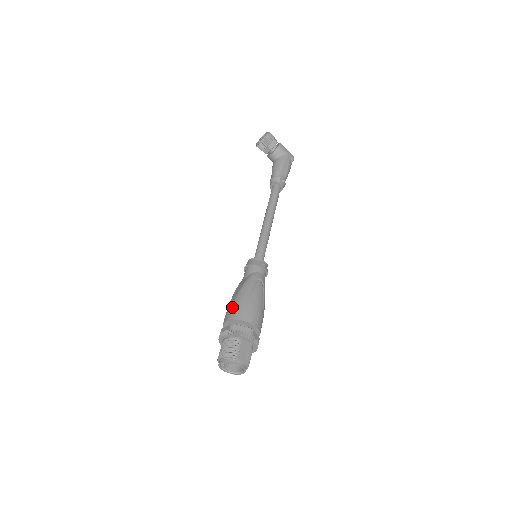
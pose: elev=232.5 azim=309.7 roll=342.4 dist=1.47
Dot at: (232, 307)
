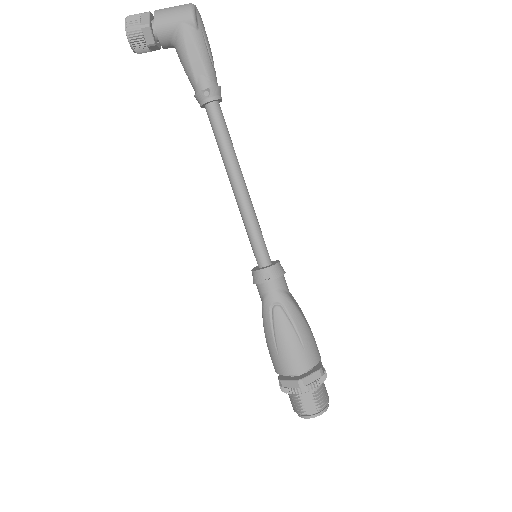
Dot at: occluded
